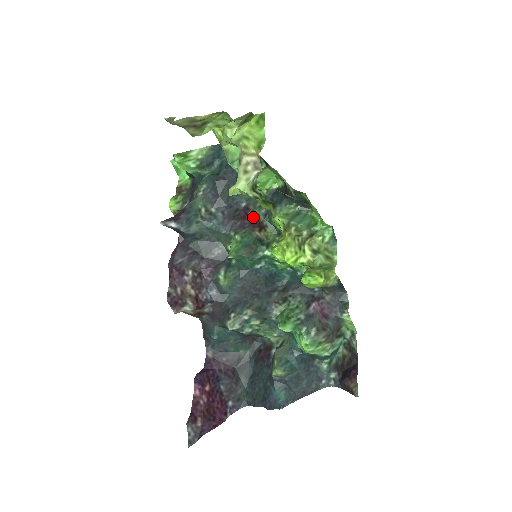
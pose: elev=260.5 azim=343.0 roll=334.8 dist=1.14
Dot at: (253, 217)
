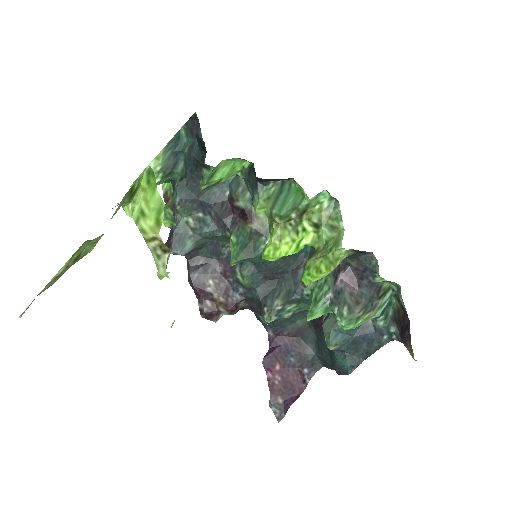
Dot at: (240, 208)
